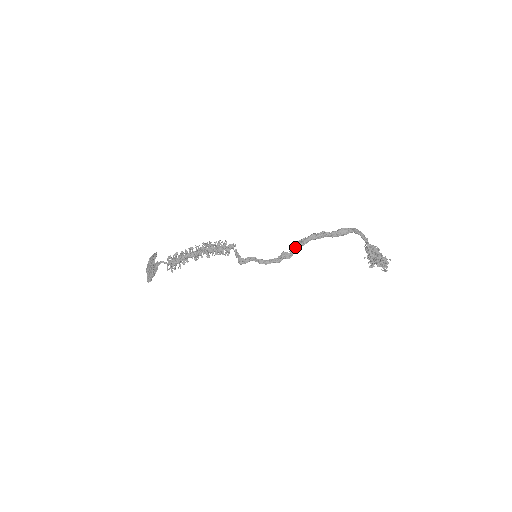
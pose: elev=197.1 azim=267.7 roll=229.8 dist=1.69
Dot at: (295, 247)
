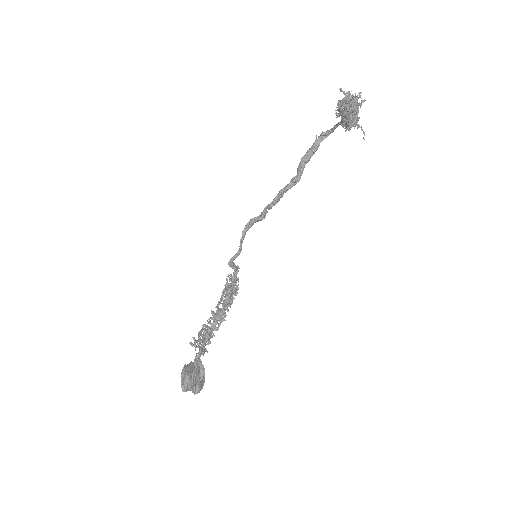
Dot at: (273, 202)
